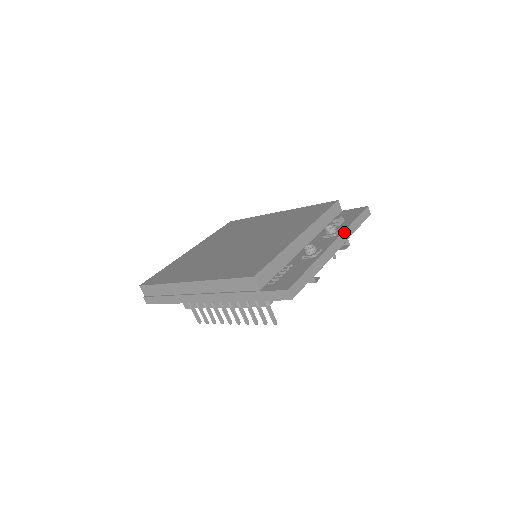
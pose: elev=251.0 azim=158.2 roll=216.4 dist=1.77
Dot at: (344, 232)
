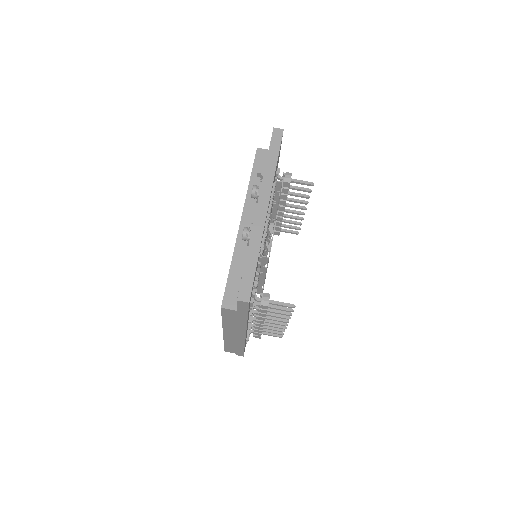
Dot at: (263, 183)
